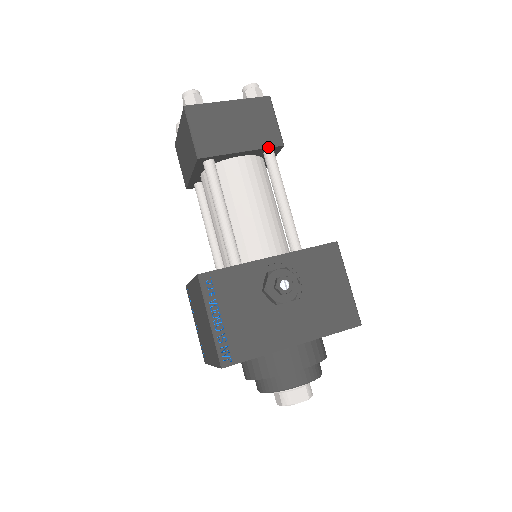
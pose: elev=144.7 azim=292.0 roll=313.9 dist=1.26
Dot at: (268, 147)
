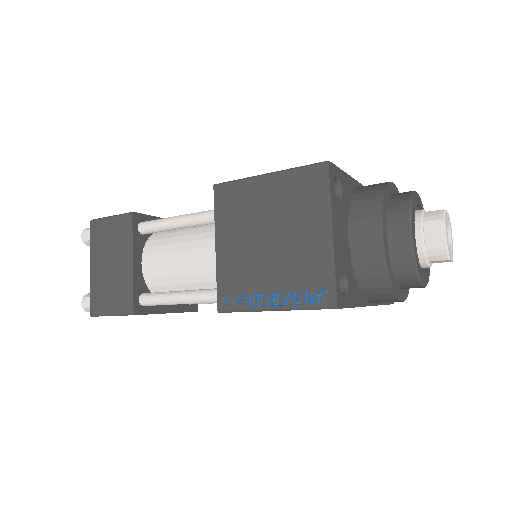
Dot at: occluded
